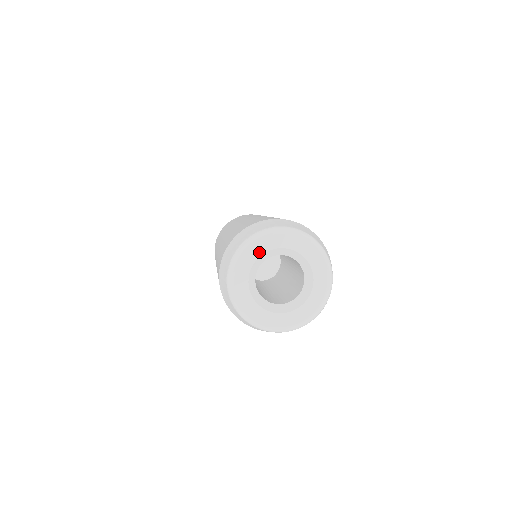
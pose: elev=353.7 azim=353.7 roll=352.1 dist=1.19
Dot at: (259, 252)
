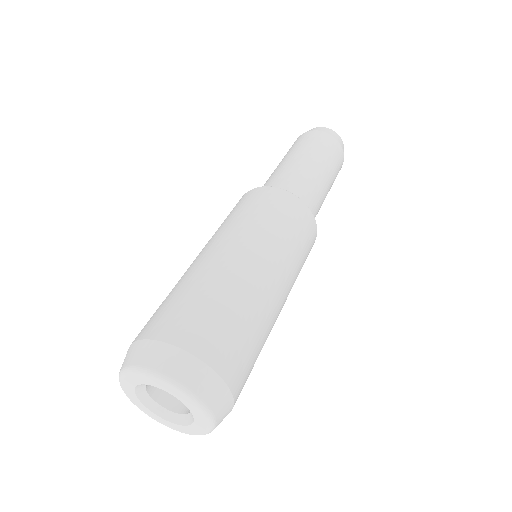
Dot at: (141, 382)
